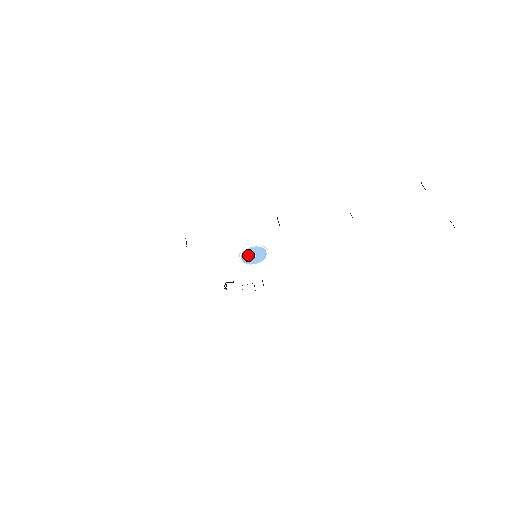
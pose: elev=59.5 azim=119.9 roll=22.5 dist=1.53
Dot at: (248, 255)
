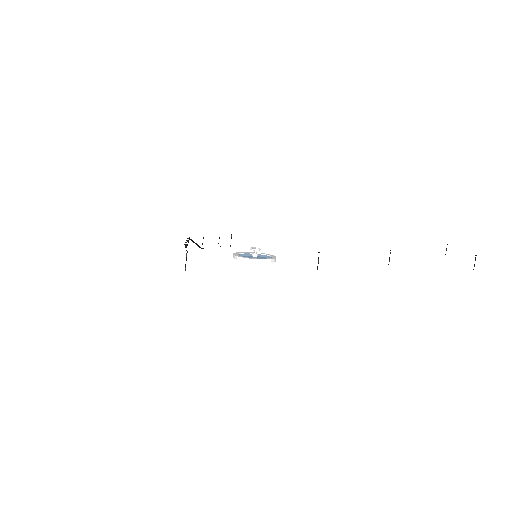
Dot at: occluded
